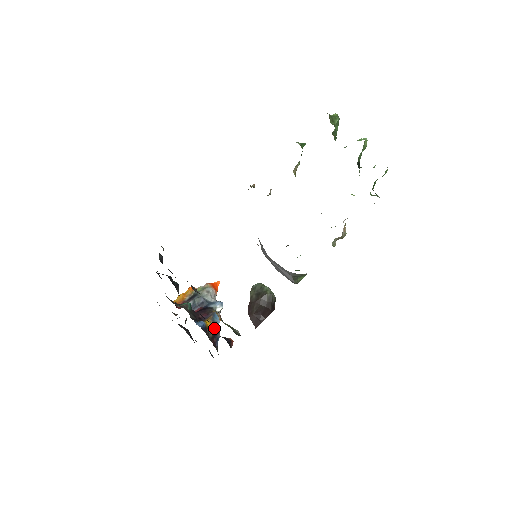
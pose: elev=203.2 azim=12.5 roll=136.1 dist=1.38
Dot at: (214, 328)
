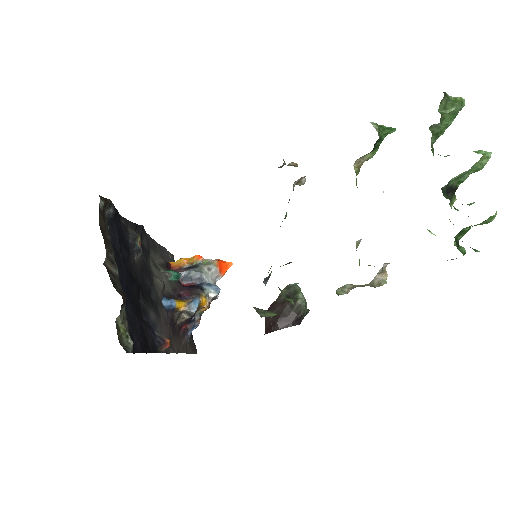
Dot at: (145, 319)
